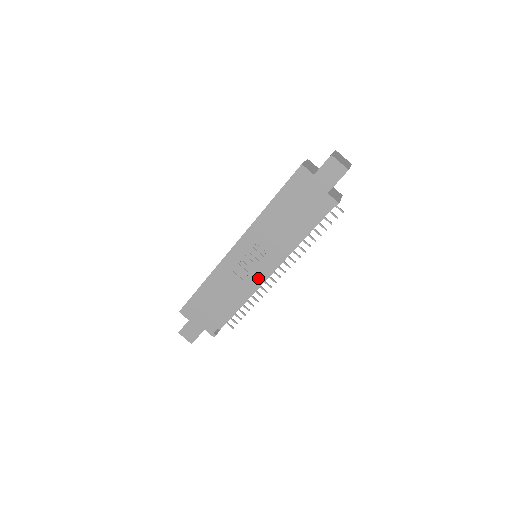
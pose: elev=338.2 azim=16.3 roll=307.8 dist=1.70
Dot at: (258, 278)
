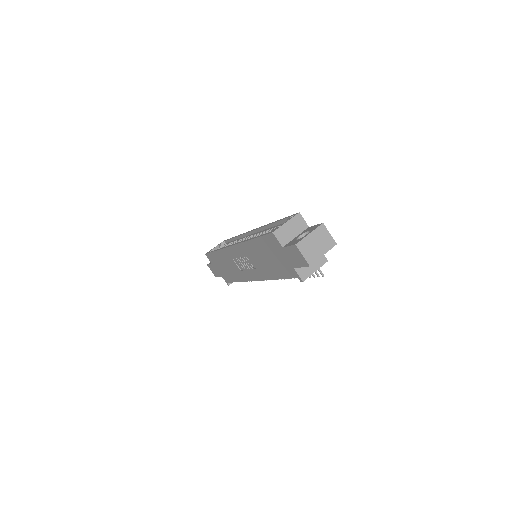
Dot at: (250, 278)
